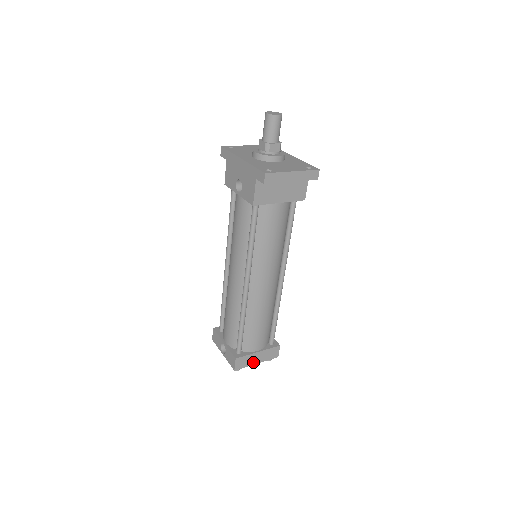
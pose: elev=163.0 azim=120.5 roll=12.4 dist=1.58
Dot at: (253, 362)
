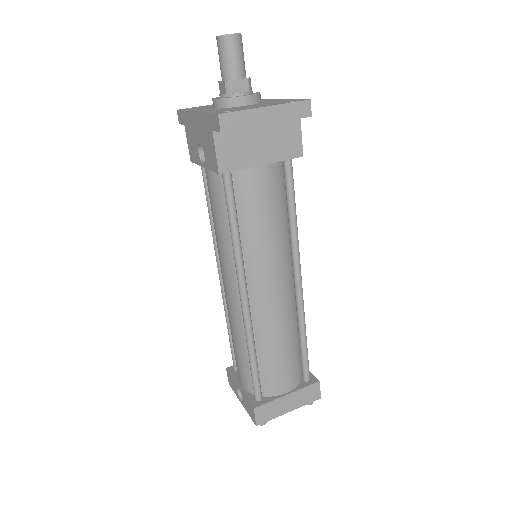
Dot at: (283, 410)
